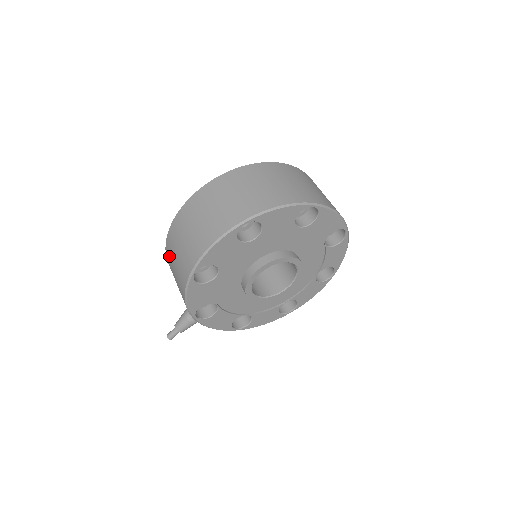
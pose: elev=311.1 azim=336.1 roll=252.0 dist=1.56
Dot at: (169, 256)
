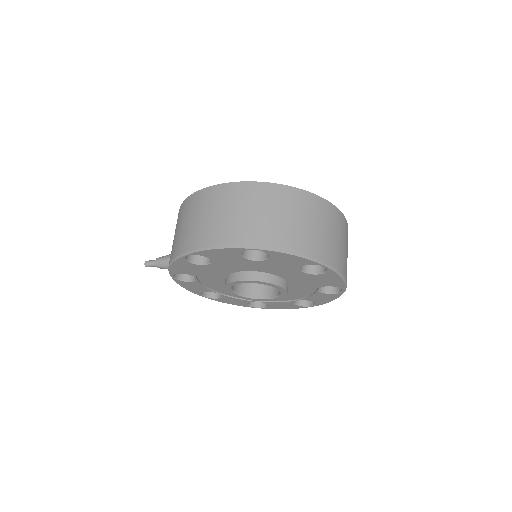
Dot at: (181, 214)
